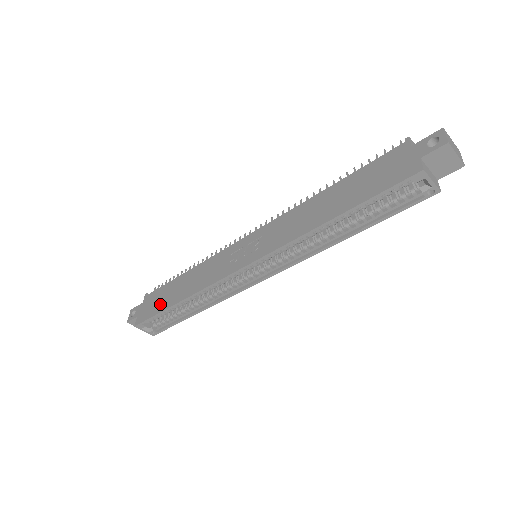
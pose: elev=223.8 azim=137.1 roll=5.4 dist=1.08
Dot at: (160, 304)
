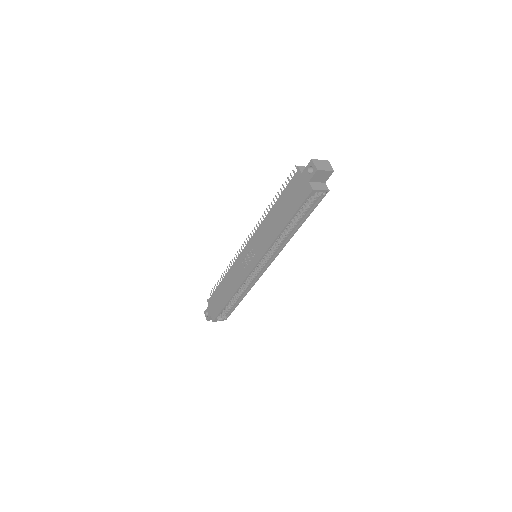
Dot at: (219, 304)
